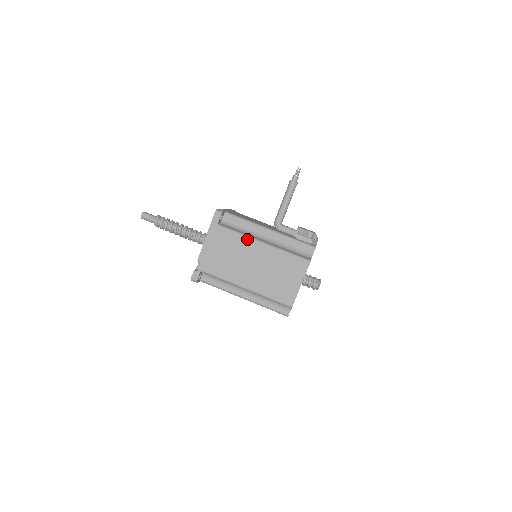
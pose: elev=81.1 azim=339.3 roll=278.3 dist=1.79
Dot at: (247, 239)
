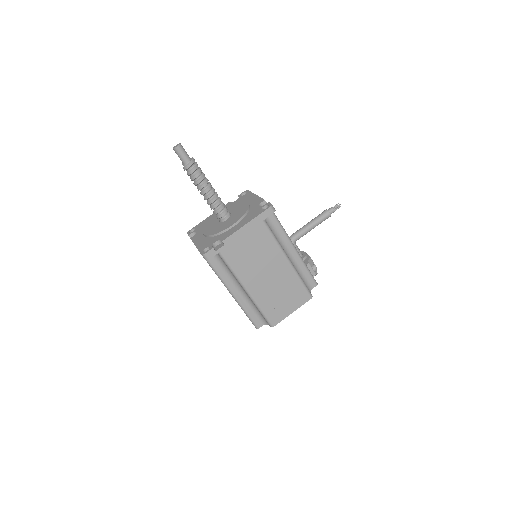
Dot at: (279, 249)
